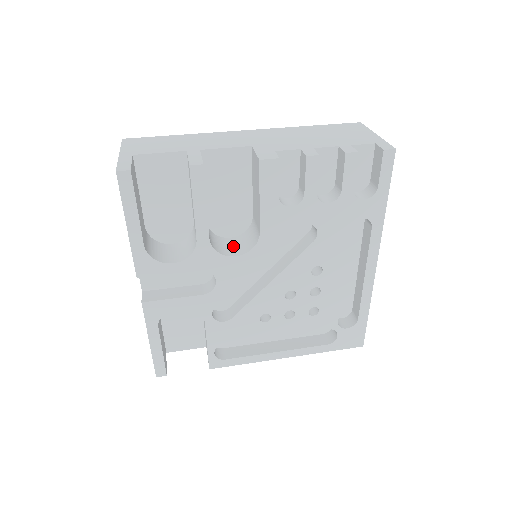
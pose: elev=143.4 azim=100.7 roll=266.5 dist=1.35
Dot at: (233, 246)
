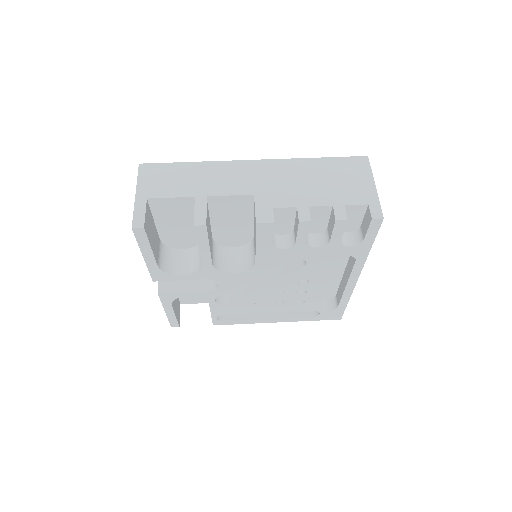
Dot at: (234, 259)
